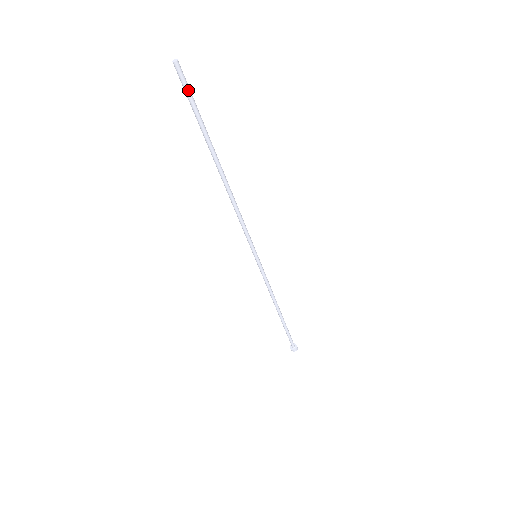
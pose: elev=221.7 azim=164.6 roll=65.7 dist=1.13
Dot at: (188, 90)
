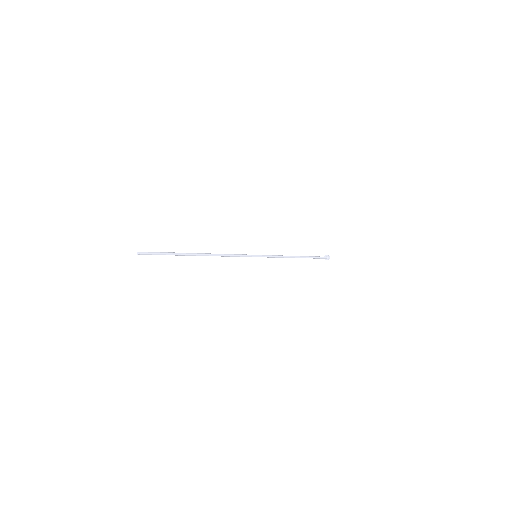
Dot at: occluded
